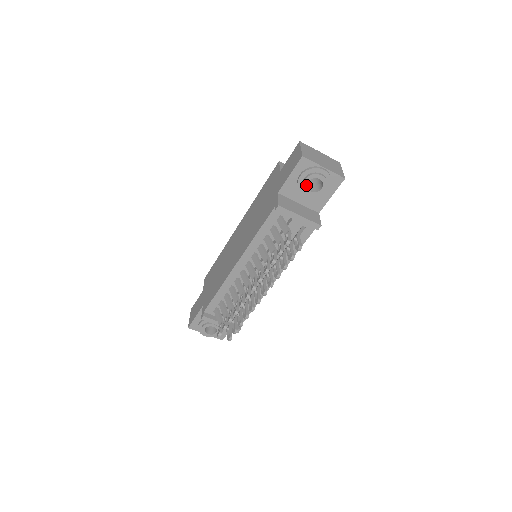
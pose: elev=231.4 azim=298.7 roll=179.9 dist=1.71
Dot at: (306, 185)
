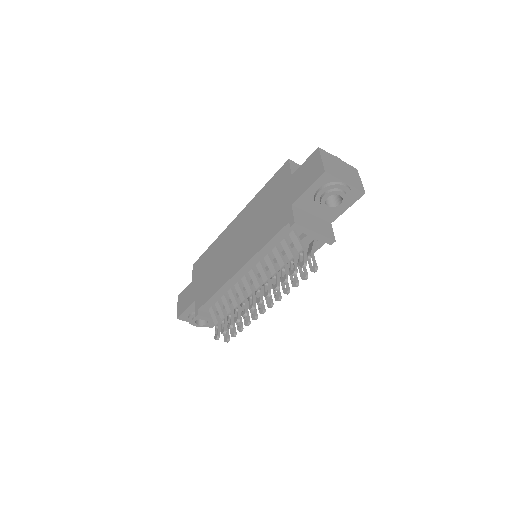
Dot at: (324, 200)
